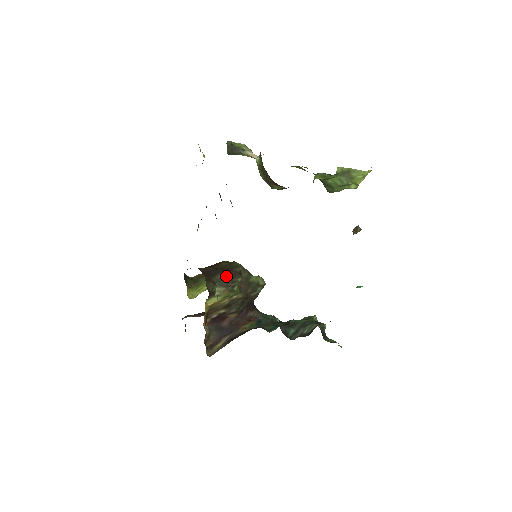
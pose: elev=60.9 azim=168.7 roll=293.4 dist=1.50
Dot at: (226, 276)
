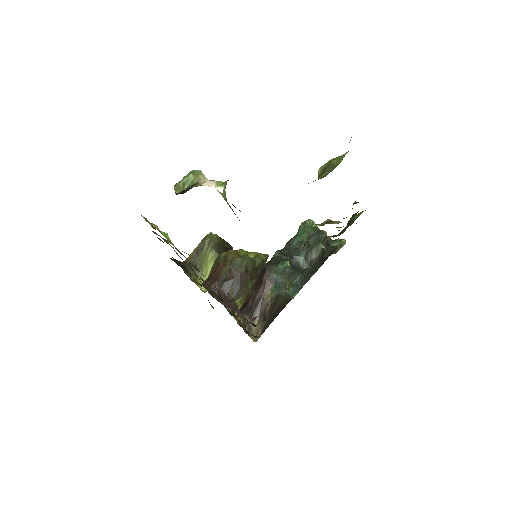
Dot at: (238, 285)
